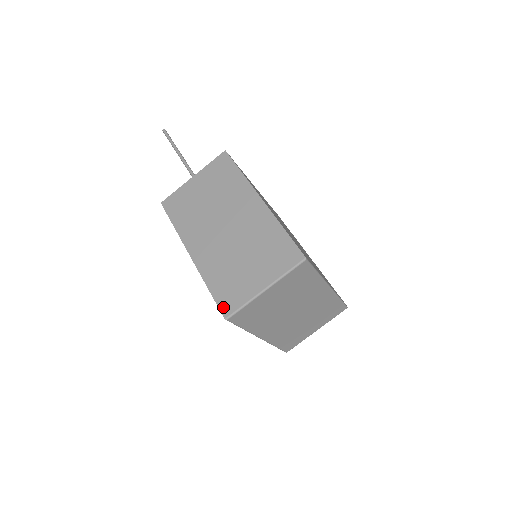
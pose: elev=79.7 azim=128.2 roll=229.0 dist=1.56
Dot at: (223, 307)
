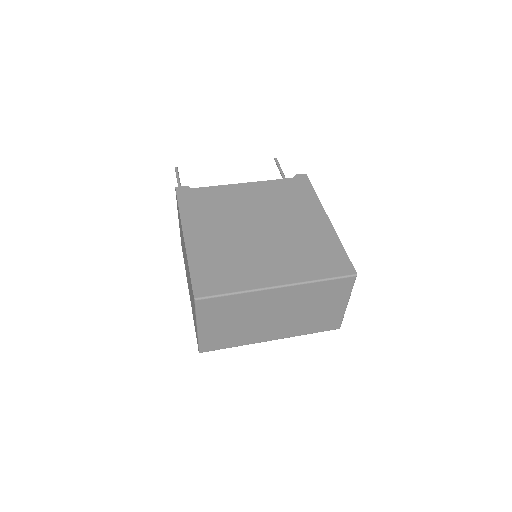
Dot at: (197, 342)
